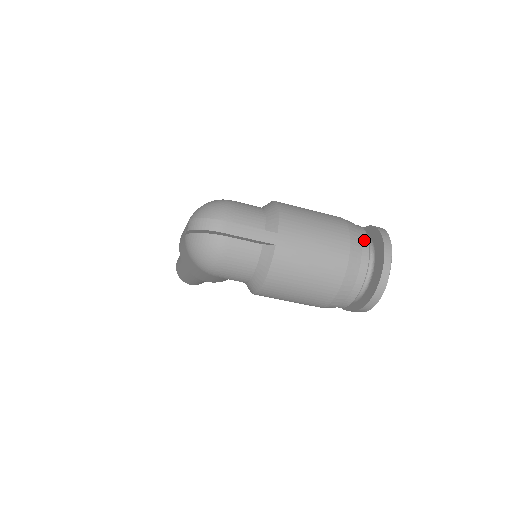
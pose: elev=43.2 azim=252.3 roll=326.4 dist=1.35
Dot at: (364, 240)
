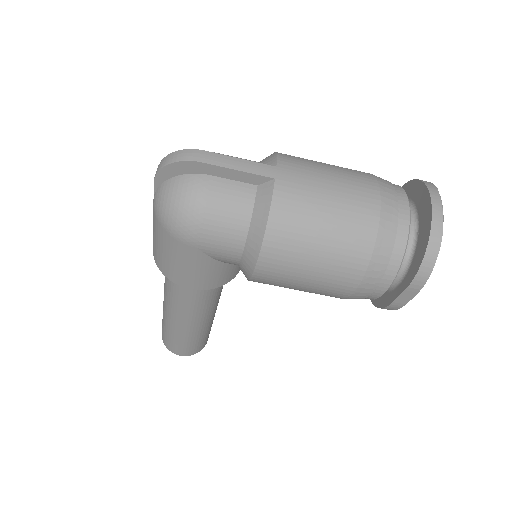
Dot at: (397, 187)
